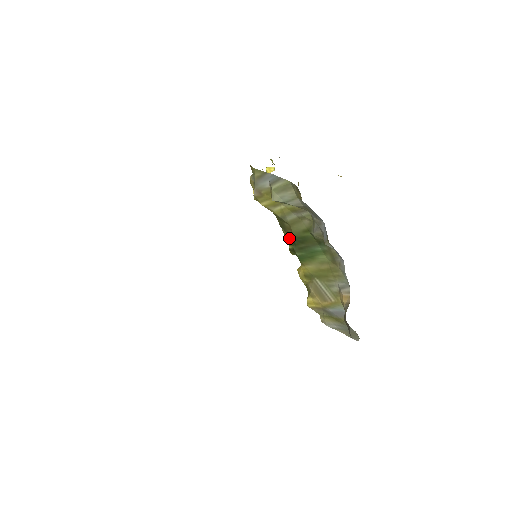
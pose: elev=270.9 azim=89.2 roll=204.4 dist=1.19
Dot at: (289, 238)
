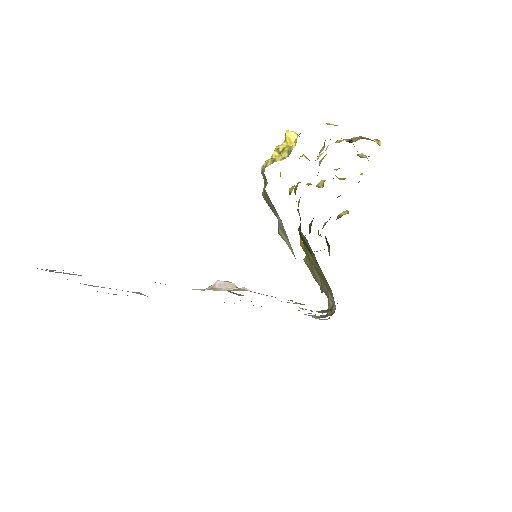
Dot at: (298, 209)
